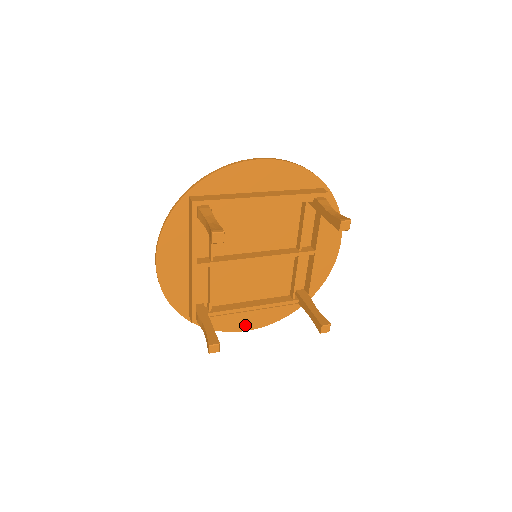
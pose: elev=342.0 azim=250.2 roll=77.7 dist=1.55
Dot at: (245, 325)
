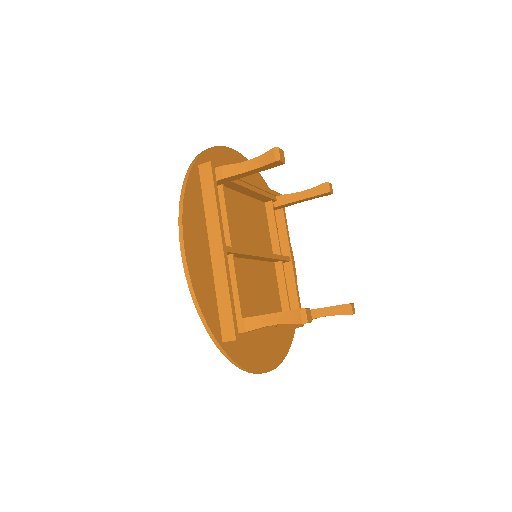
Dot at: (265, 363)
